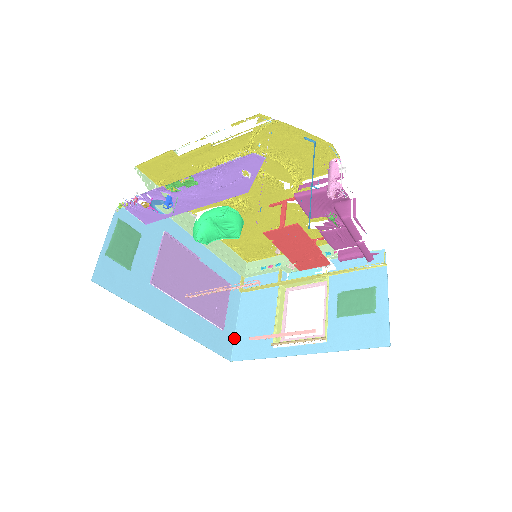
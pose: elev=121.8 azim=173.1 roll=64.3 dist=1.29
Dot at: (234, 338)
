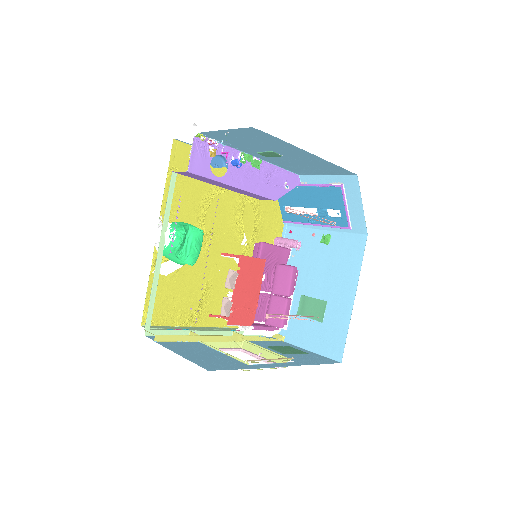
Dot at: (189, 360)
